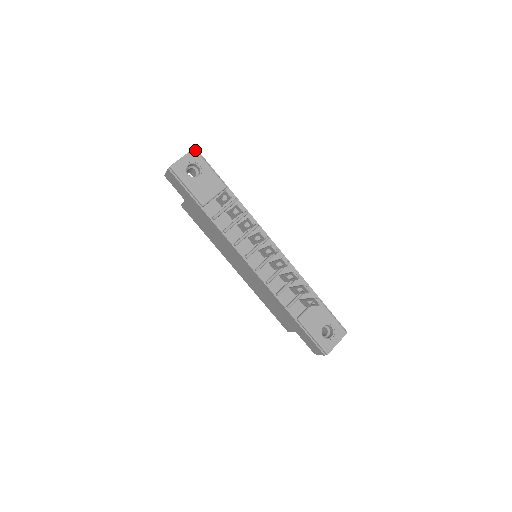
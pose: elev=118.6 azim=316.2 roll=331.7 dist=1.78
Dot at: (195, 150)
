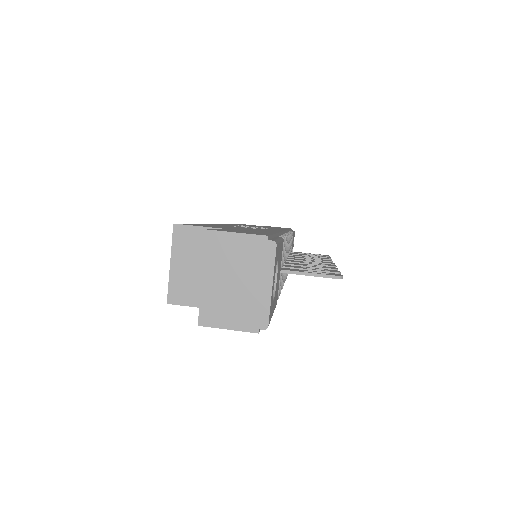
Dot at: (277, 246)
